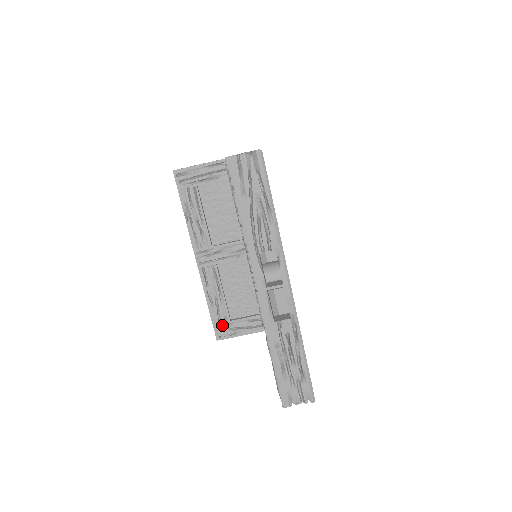
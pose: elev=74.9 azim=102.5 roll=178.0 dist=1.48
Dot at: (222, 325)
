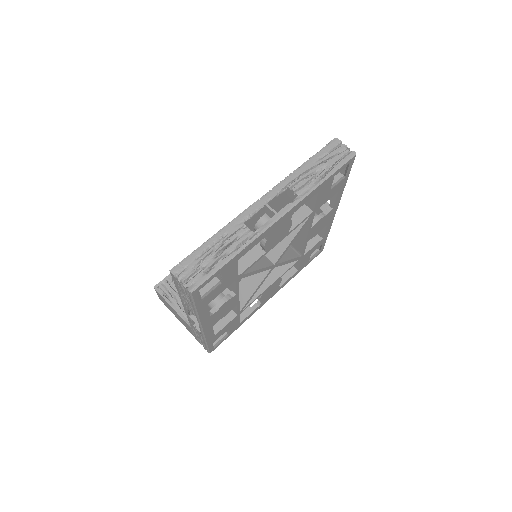
Dot at: (170, 284)
